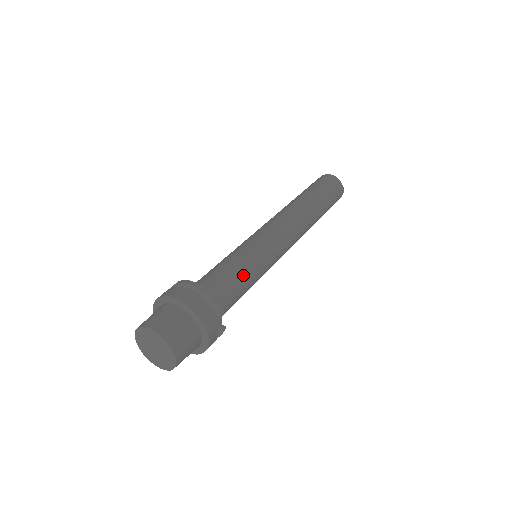
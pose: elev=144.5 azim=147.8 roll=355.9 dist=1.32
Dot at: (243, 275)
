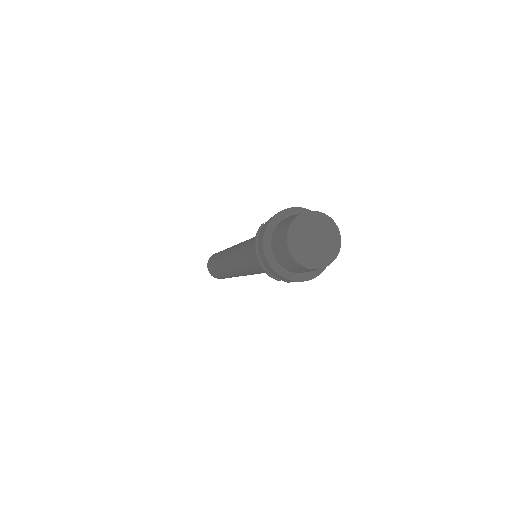
Dot at: occluded
